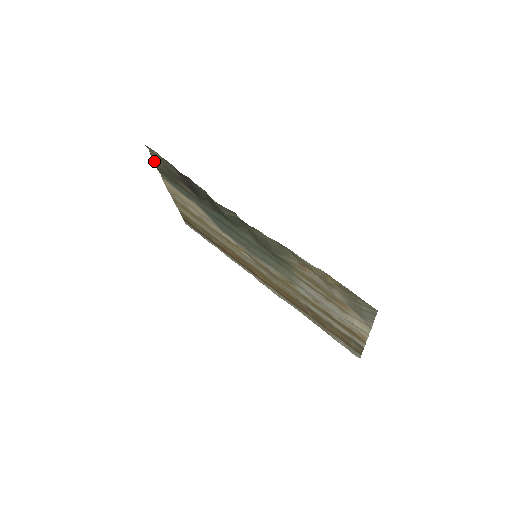
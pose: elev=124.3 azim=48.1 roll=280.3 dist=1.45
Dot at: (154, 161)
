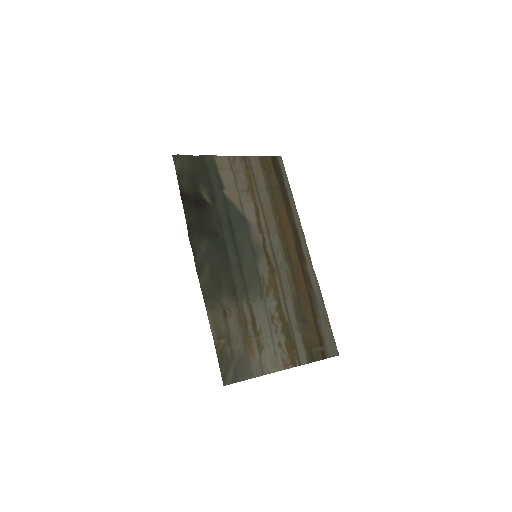
Dot at: (191, 158)
